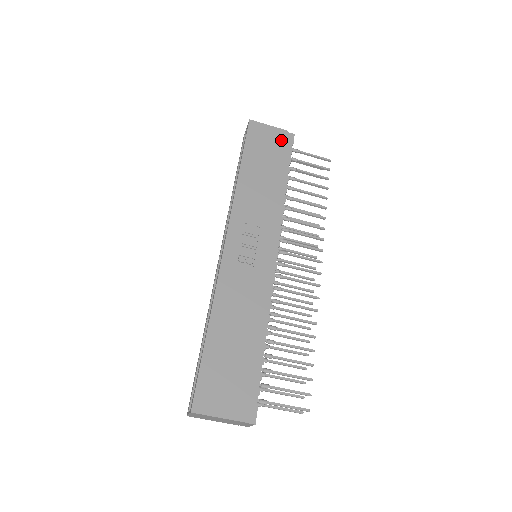
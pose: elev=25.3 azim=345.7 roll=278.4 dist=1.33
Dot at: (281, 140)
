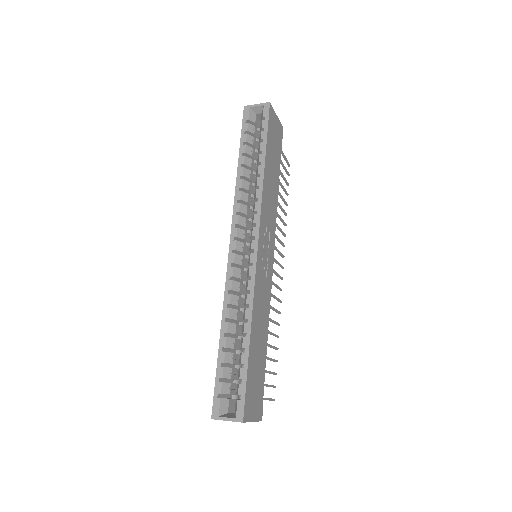
Dot at: (280, 136)
